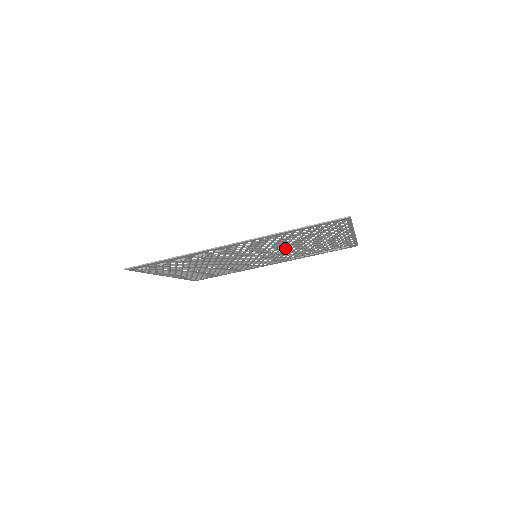
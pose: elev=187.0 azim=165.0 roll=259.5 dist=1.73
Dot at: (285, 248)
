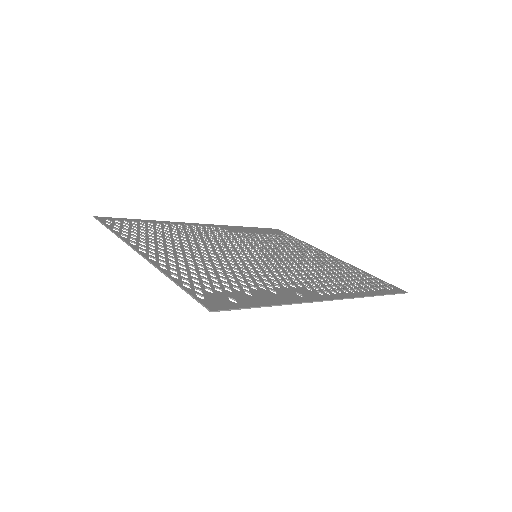
Dot at: (286, 257)
